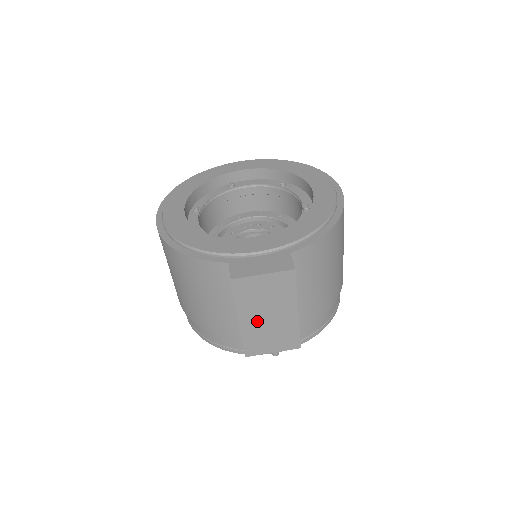
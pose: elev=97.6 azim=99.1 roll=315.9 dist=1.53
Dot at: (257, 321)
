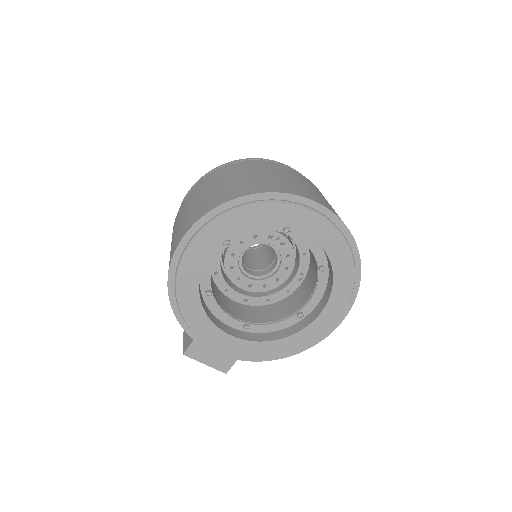
Dot at: occluded
